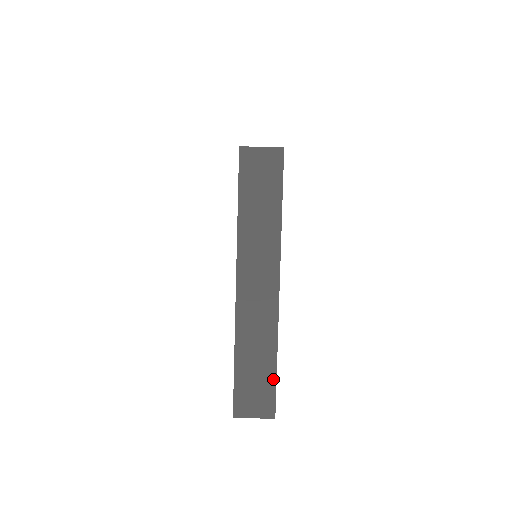
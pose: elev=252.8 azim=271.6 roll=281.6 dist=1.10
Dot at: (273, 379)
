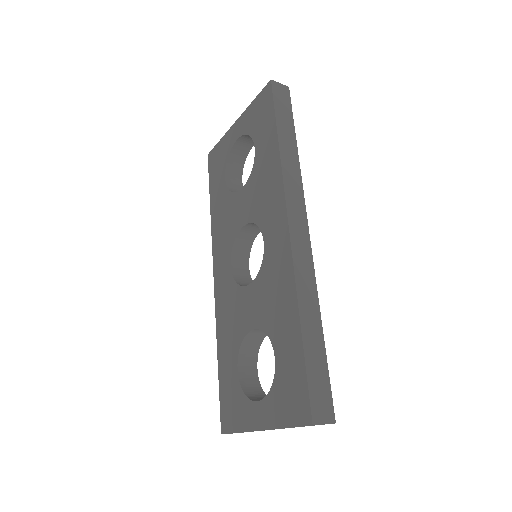
Dot at: occluded
